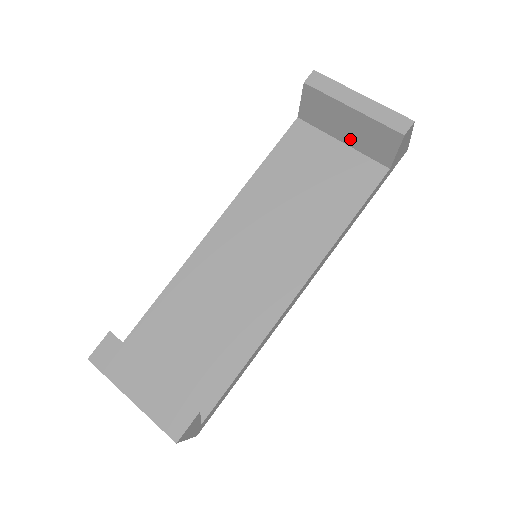
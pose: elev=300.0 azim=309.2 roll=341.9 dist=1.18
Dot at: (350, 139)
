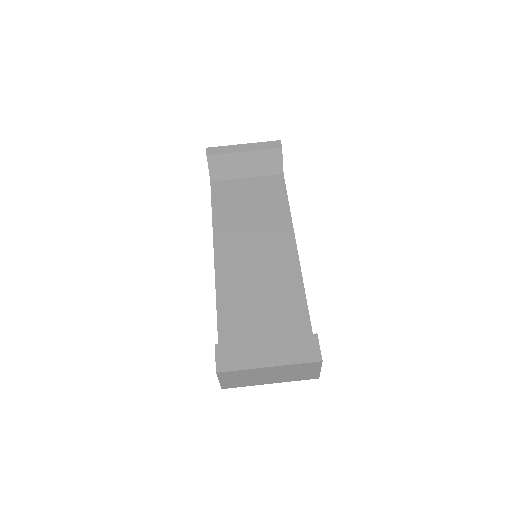
Dot at: (251, 172)
